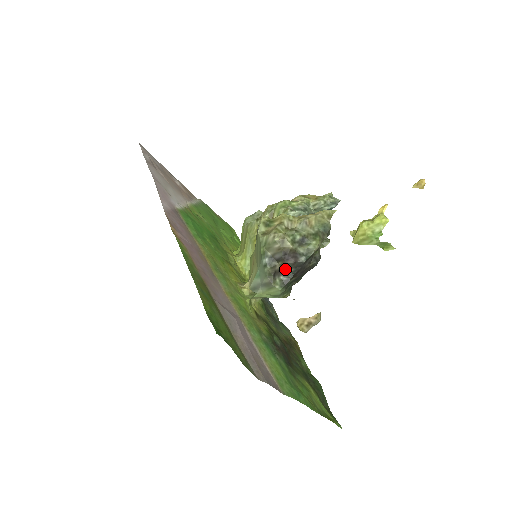
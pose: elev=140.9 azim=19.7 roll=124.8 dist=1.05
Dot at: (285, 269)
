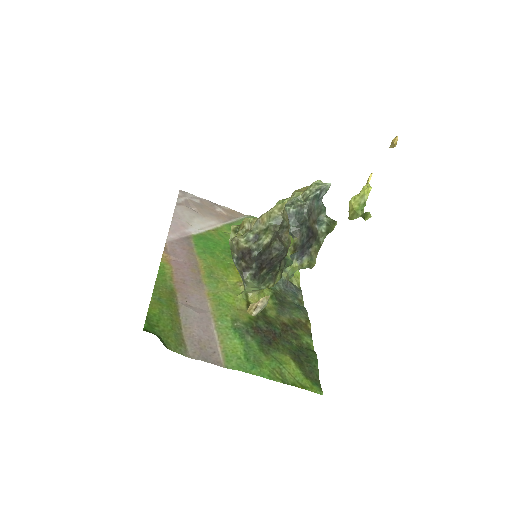
Dot at: (249, 265)
